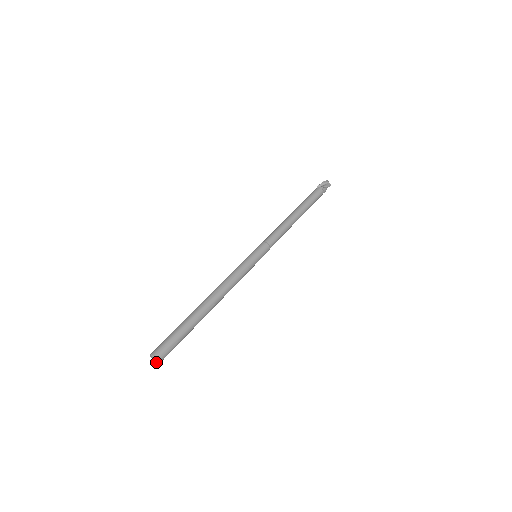
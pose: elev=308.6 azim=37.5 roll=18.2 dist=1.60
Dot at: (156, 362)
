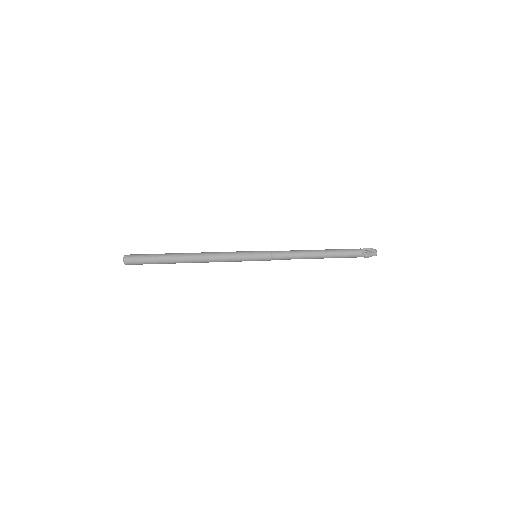
Dot at: (124, 262)
